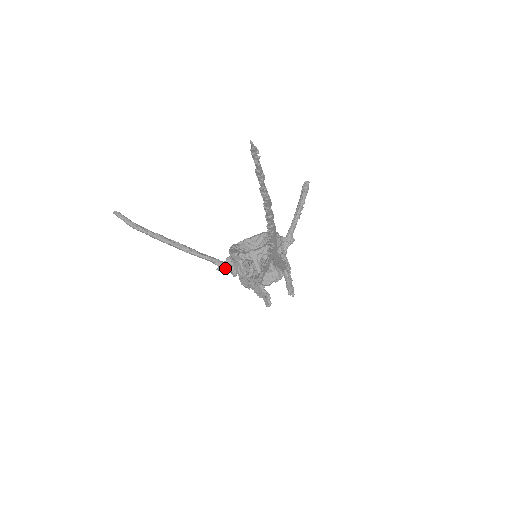
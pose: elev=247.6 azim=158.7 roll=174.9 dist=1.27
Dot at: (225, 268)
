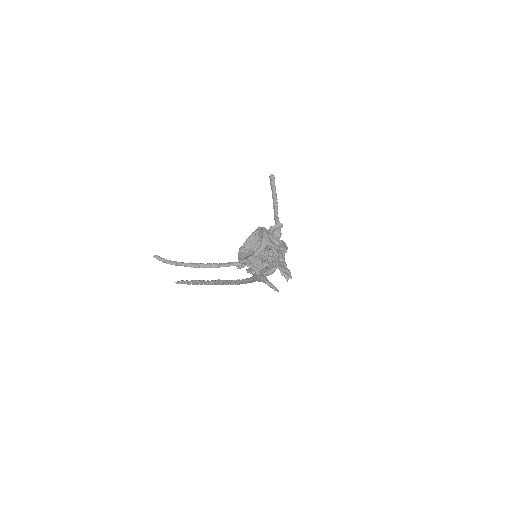
Dot at: (243, 266)
